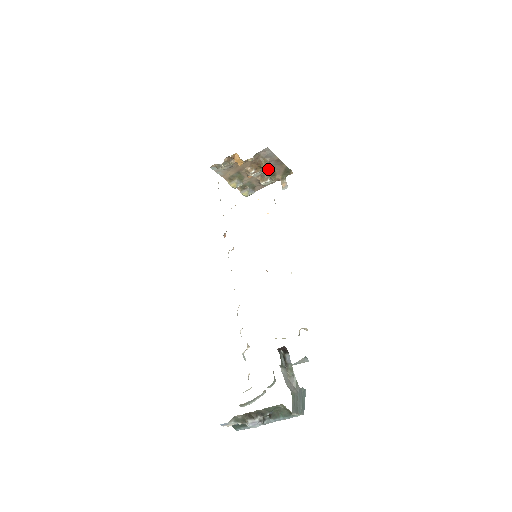
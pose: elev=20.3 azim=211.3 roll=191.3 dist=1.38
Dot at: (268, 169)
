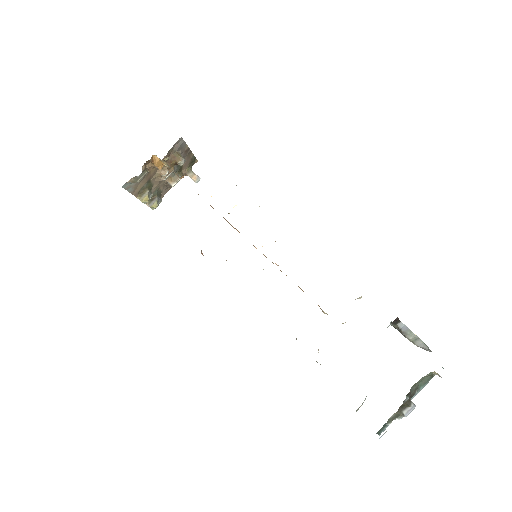
Dot at: (176, 165)
